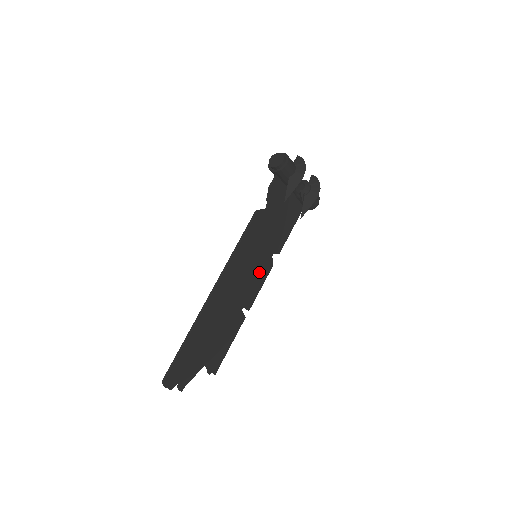
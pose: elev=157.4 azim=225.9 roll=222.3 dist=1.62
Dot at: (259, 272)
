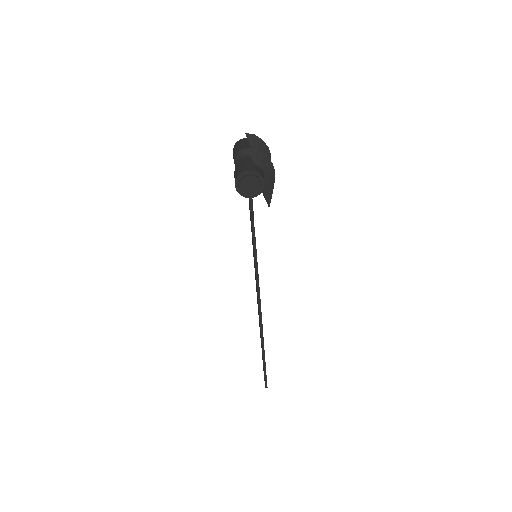
Dot at: occluded
